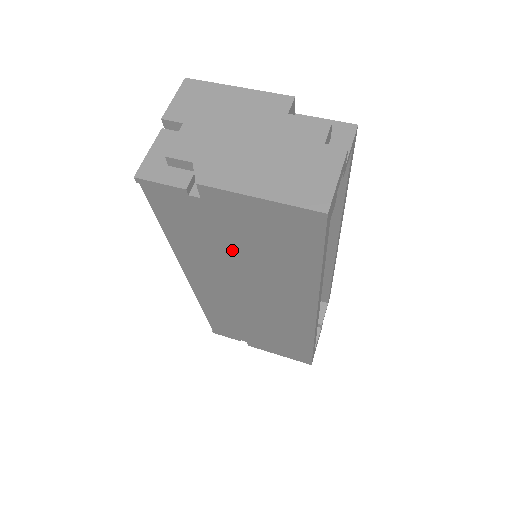
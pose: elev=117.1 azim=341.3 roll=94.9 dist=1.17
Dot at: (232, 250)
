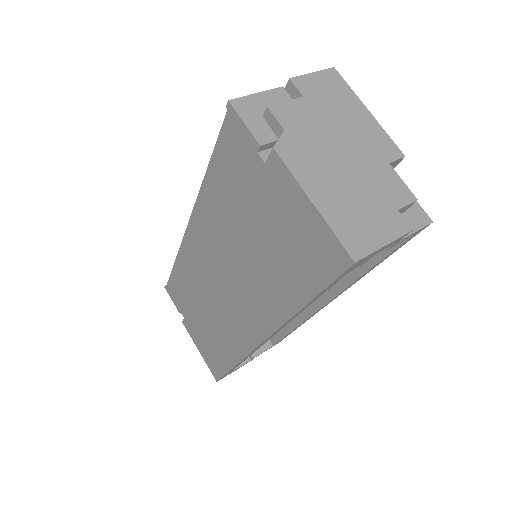
Dot at: (247, 229)
